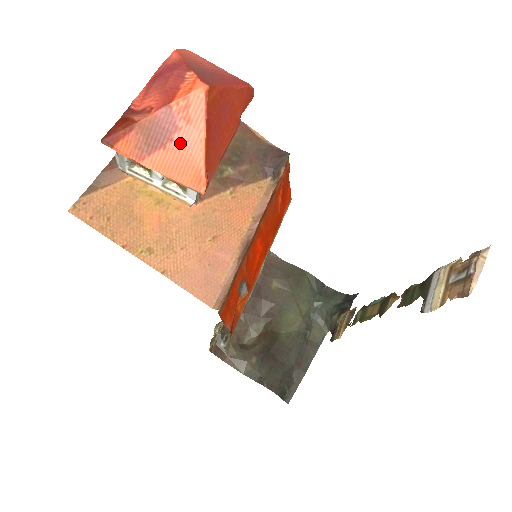
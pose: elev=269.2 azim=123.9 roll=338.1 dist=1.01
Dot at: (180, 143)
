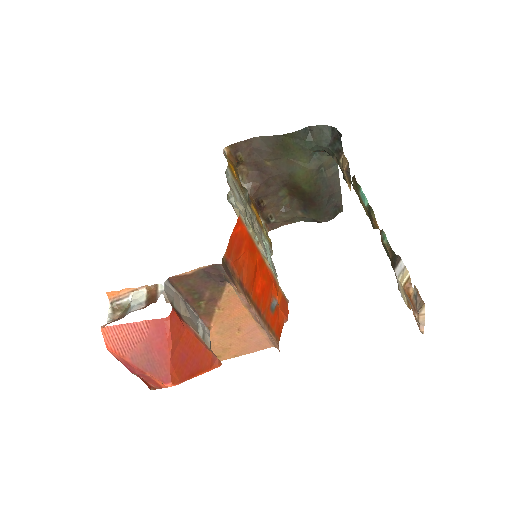
Dot at: occluded
